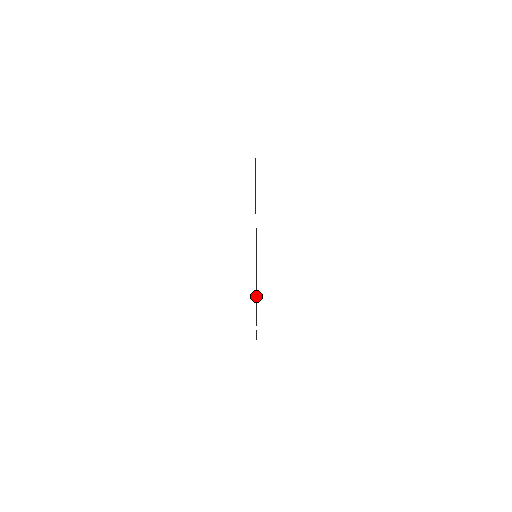
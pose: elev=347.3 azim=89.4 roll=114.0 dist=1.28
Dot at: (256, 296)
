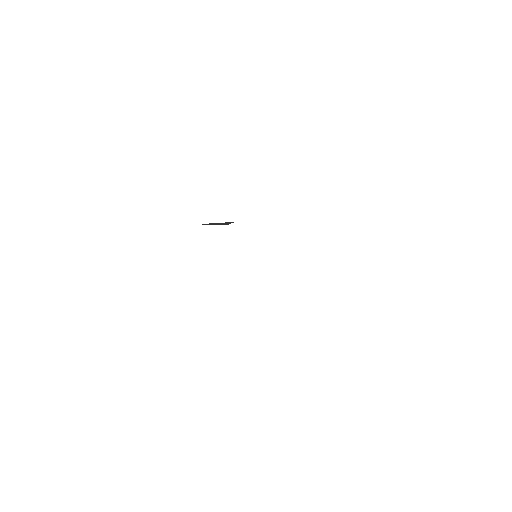
Dot at: occluded
